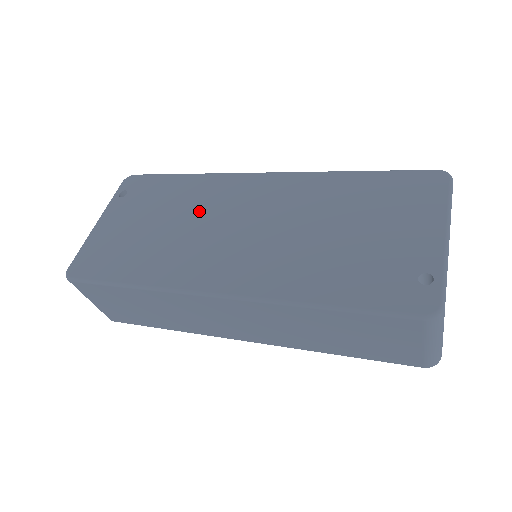
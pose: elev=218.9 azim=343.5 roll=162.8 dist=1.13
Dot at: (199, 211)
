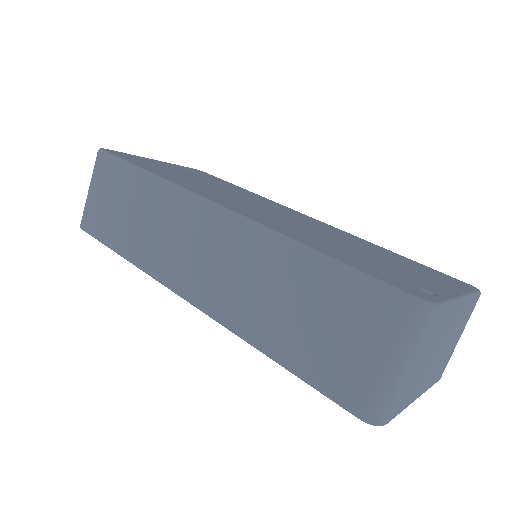
Dot at: (241, 195)
